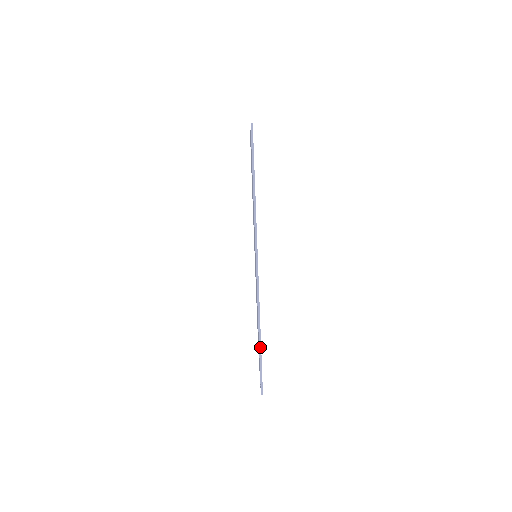
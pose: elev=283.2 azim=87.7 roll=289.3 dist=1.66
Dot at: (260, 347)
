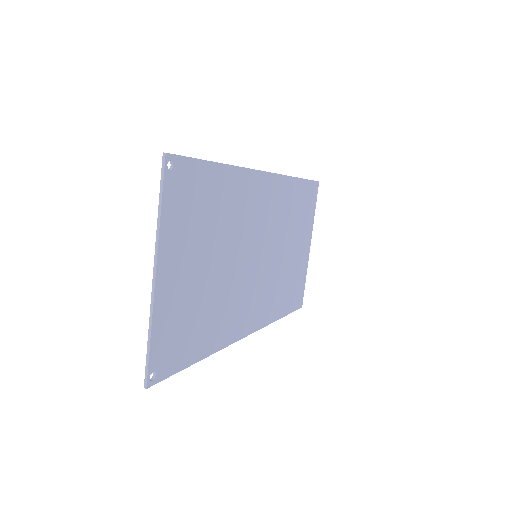
Dot at: (212, 162)
